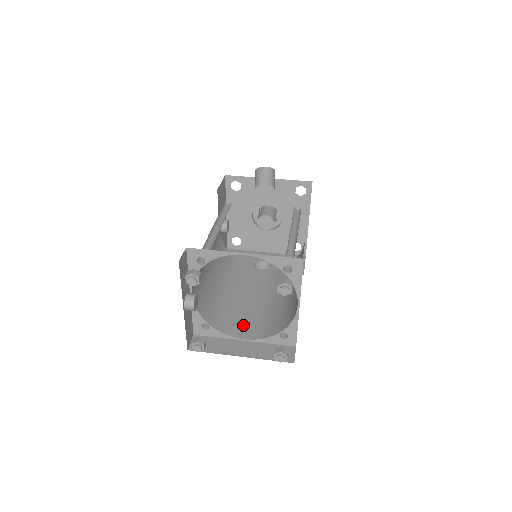
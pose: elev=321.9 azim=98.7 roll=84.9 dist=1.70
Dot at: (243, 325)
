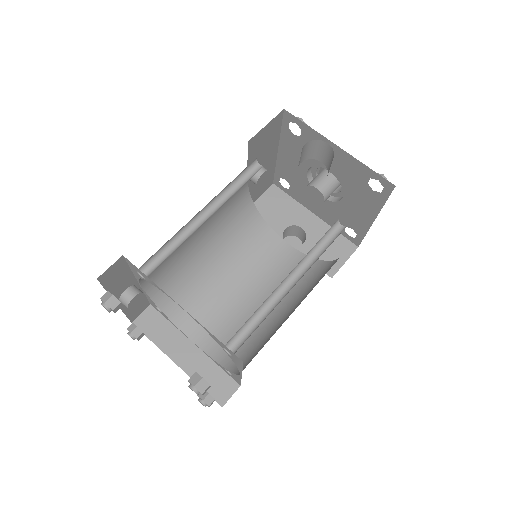
Dot at: (206, 322)
